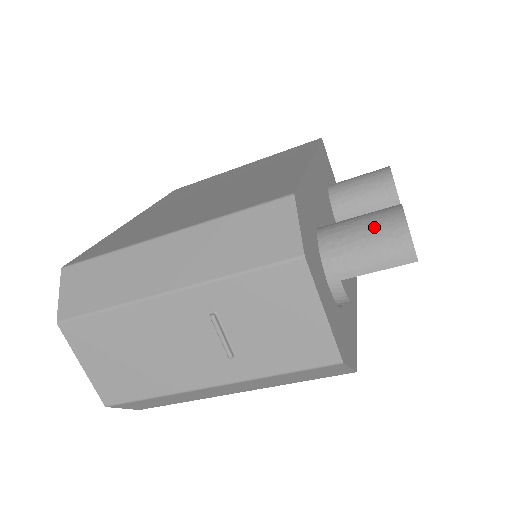
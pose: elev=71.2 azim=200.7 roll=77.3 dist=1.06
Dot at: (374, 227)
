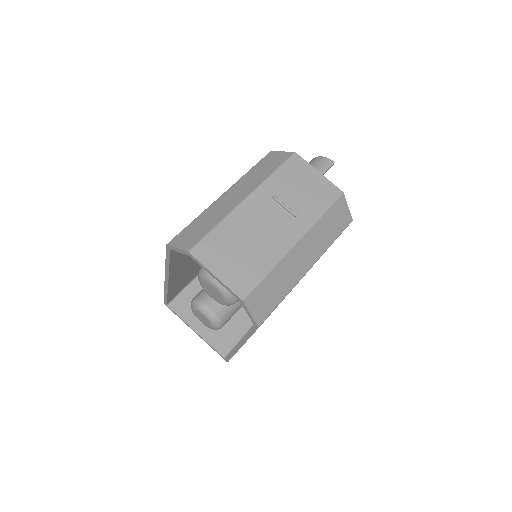
Dot at: occluded
